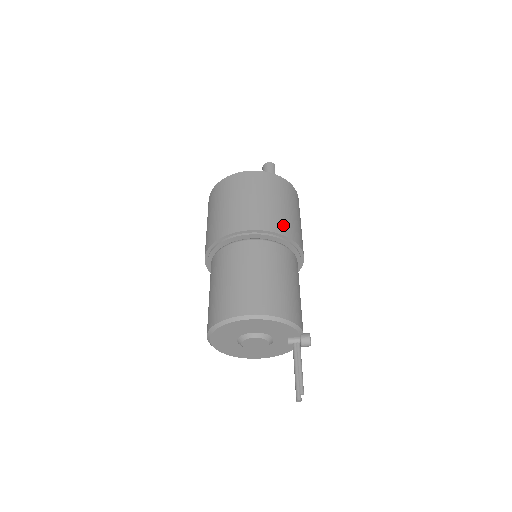
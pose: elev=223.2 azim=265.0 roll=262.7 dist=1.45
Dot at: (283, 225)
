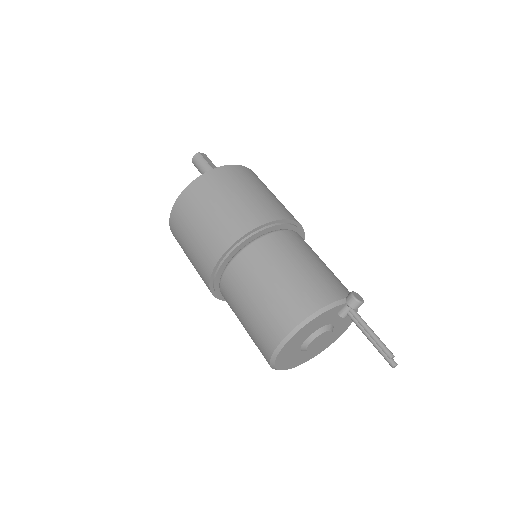
Dot at: (241, 222)
